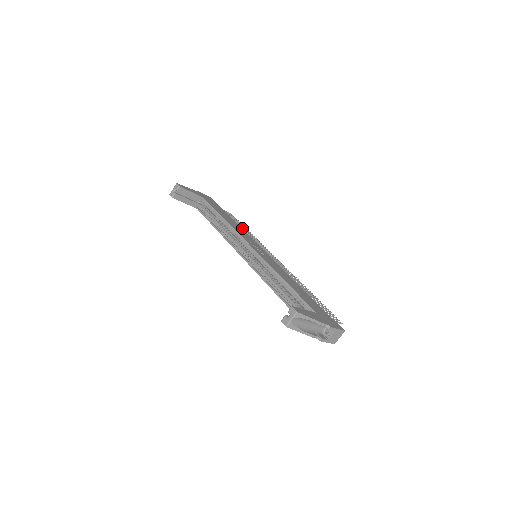
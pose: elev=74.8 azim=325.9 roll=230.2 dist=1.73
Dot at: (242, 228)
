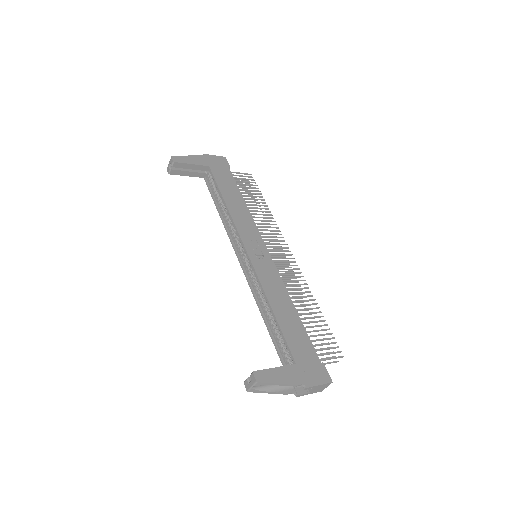
Dot at: (255, 202)
